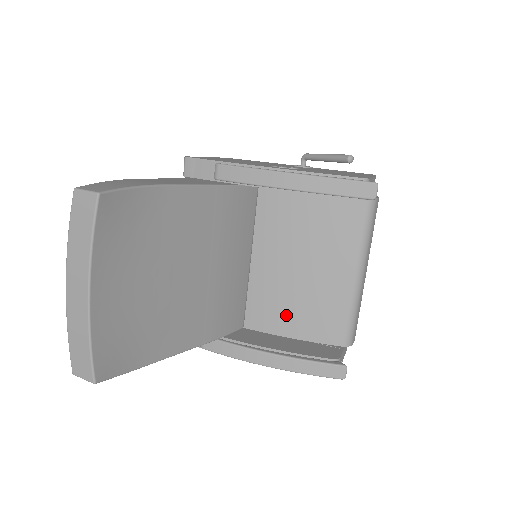
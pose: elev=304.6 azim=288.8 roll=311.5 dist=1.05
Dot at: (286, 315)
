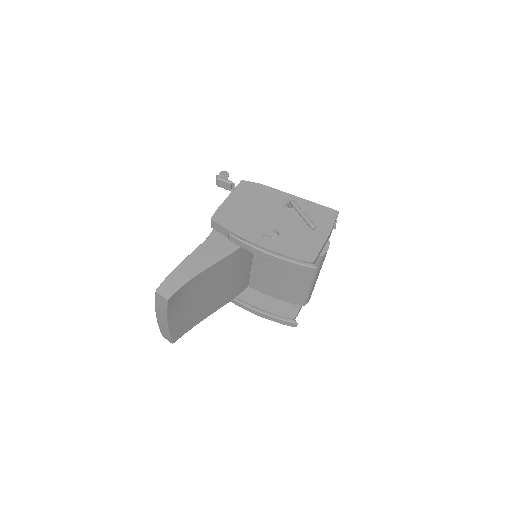
Dot at: (271, 289)
